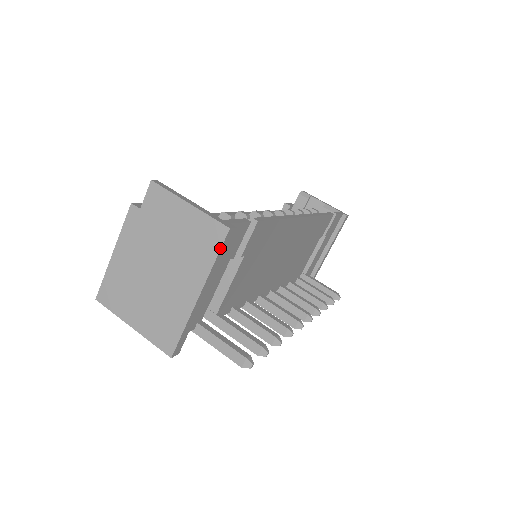
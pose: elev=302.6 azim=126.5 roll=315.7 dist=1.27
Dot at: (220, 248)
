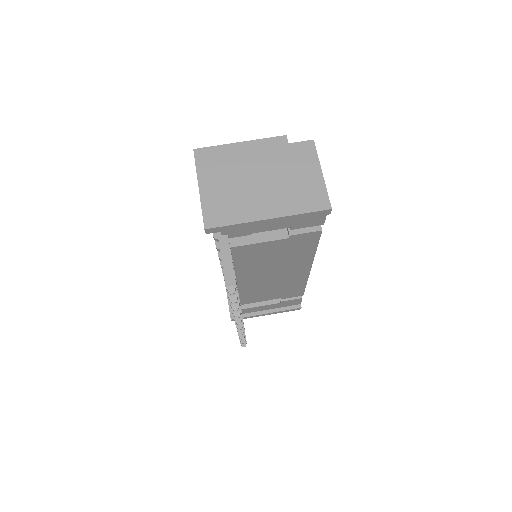
Dot at: (314, 211)
